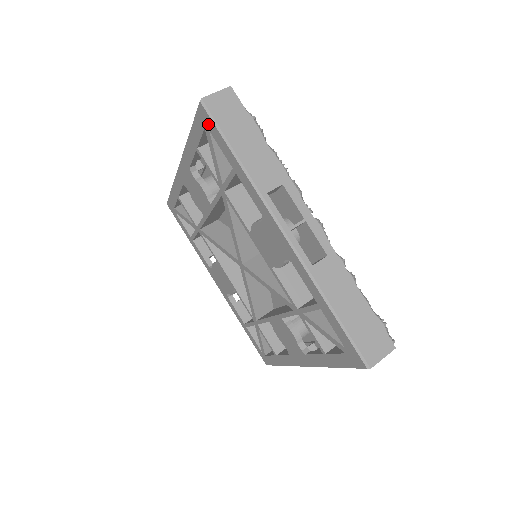
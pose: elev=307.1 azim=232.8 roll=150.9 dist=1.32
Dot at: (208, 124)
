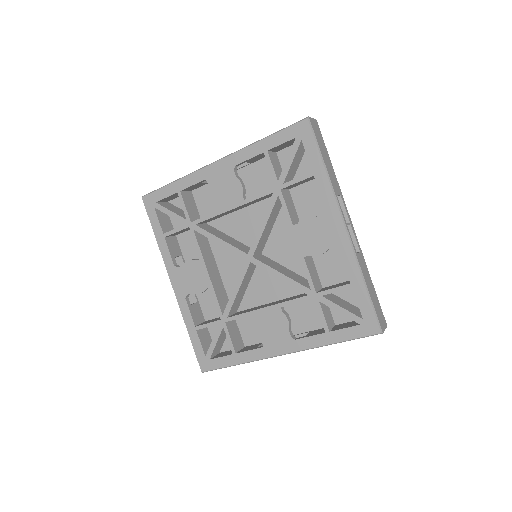
Dot at: (153, 200)
